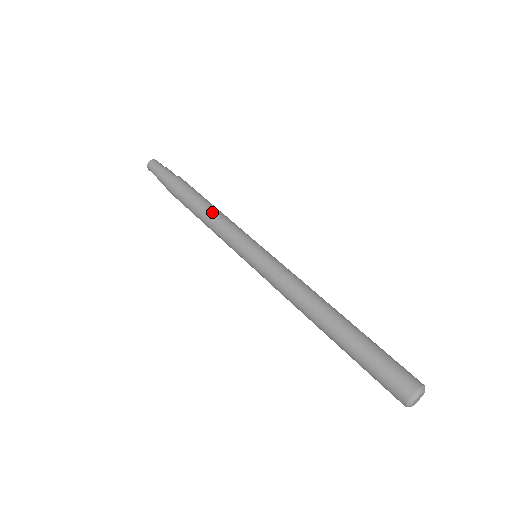
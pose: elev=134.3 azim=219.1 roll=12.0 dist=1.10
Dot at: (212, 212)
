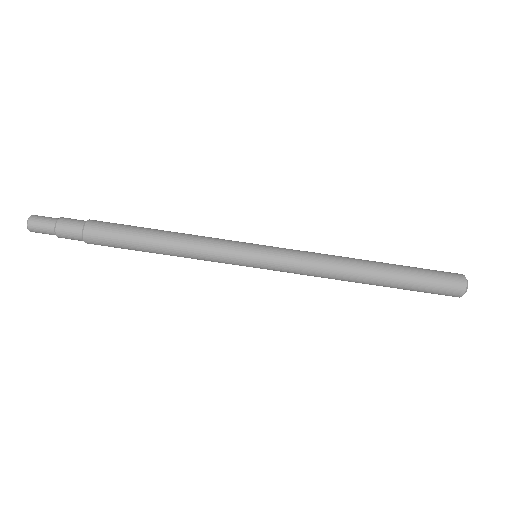
Dot at: (175, 254)
